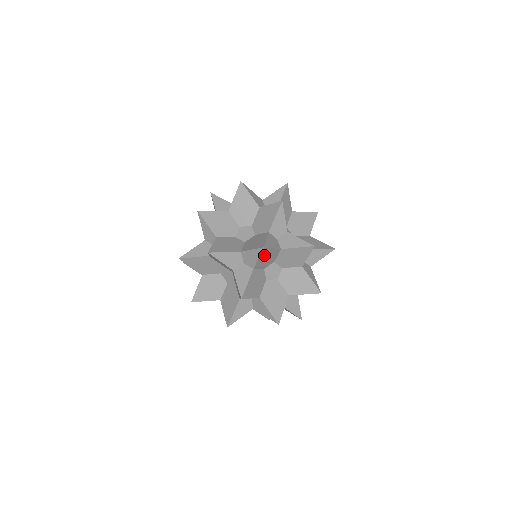
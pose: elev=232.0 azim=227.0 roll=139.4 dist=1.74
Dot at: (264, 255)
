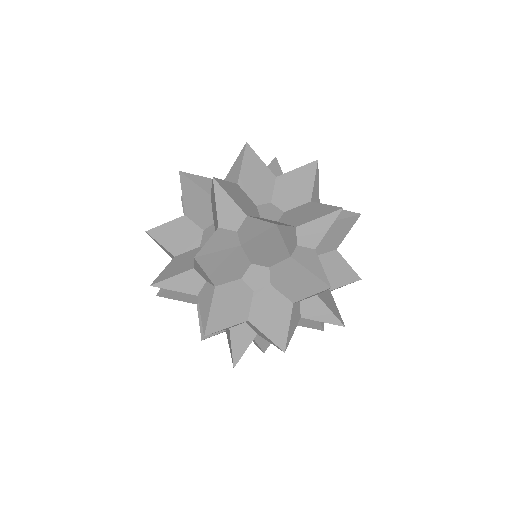
Dot at: (250, 165)
